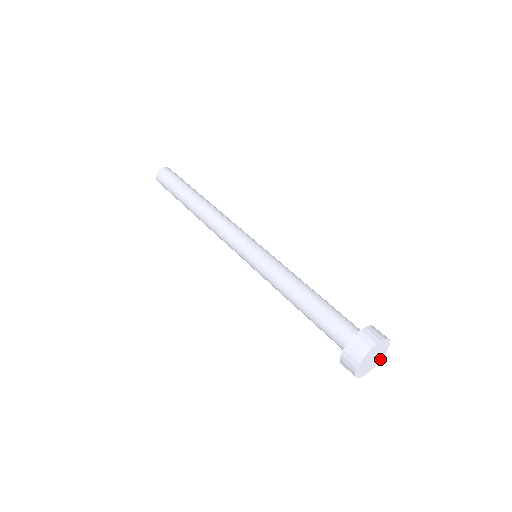
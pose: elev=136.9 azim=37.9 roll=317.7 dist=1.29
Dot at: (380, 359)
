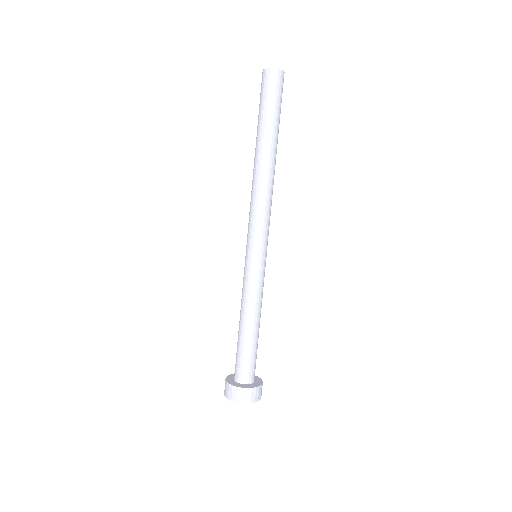
Dot at: occluded
